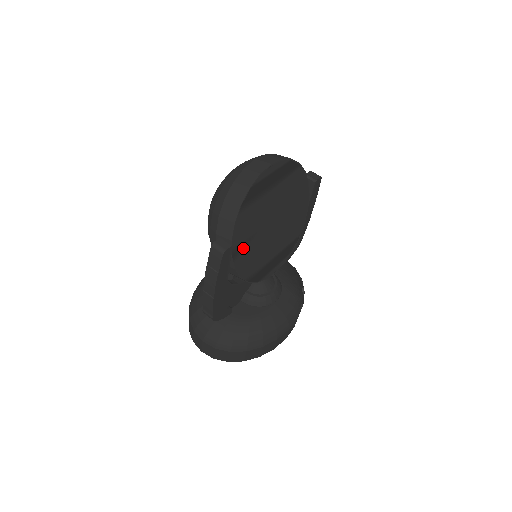
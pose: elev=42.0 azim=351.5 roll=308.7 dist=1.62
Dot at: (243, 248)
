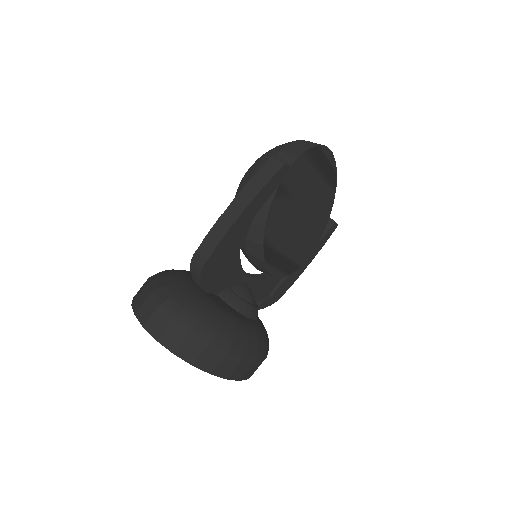
Dot at: (284, 196)
